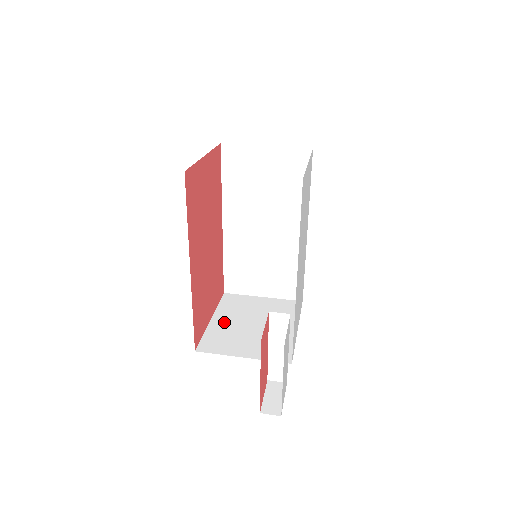
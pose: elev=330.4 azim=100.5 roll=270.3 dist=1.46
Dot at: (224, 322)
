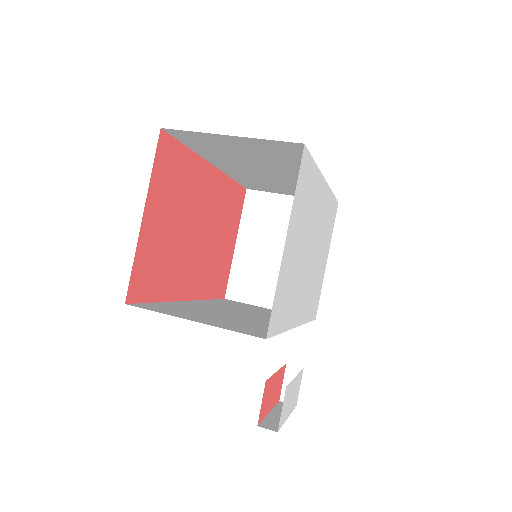
Dot at: (249, 250)
